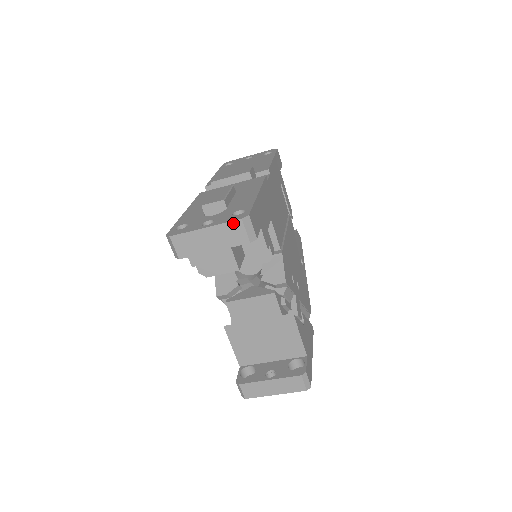
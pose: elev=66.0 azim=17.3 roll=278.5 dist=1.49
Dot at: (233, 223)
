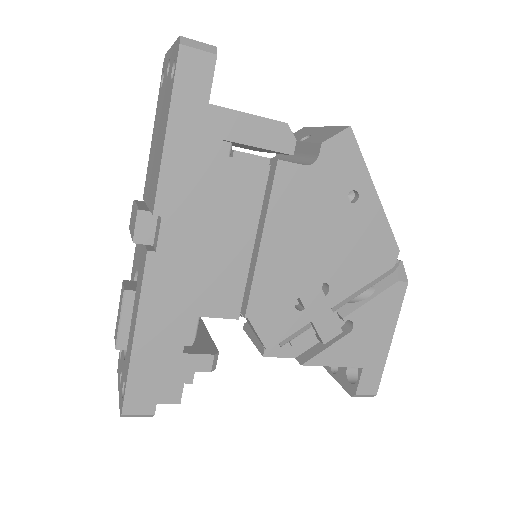
Dot at: occluded
